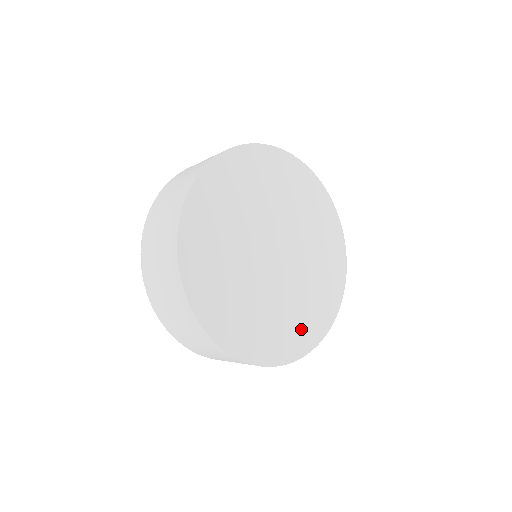
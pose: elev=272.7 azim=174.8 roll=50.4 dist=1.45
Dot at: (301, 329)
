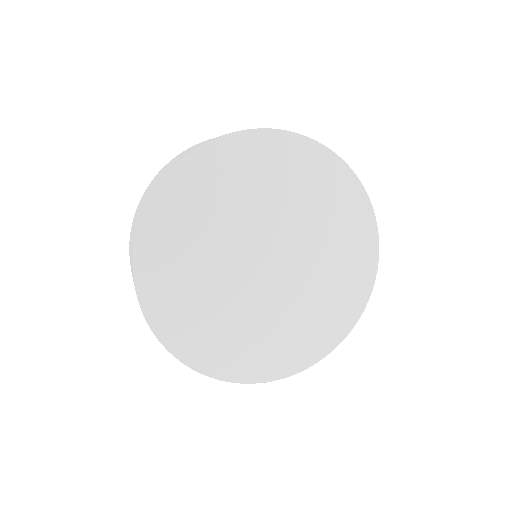
Dot at: (345, 293)
